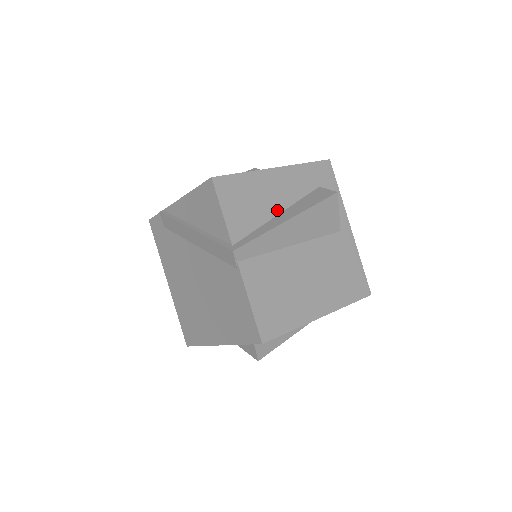
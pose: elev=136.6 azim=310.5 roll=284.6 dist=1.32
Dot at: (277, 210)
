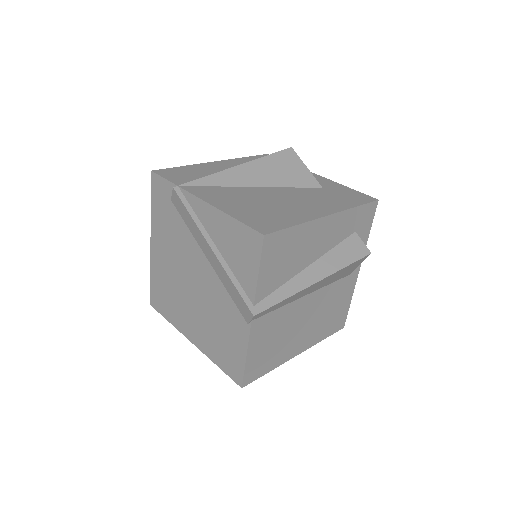
Dot at: (308, 262)
